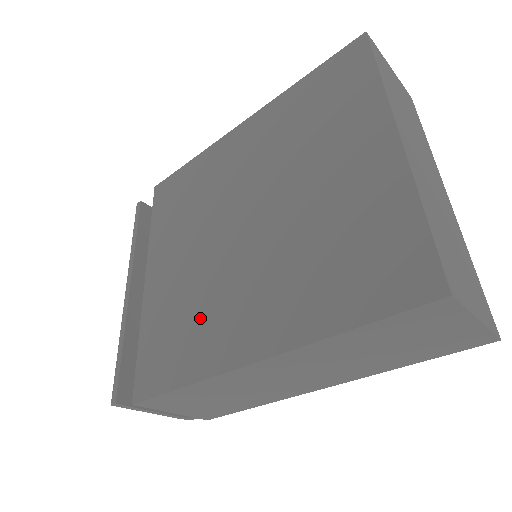
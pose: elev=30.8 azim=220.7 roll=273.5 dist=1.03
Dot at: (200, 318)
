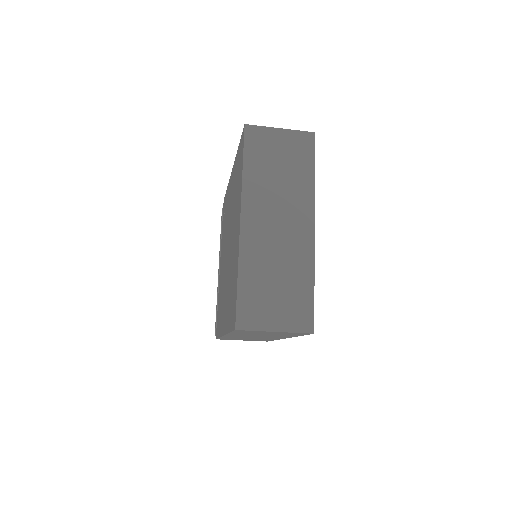
Dot at: occluded
